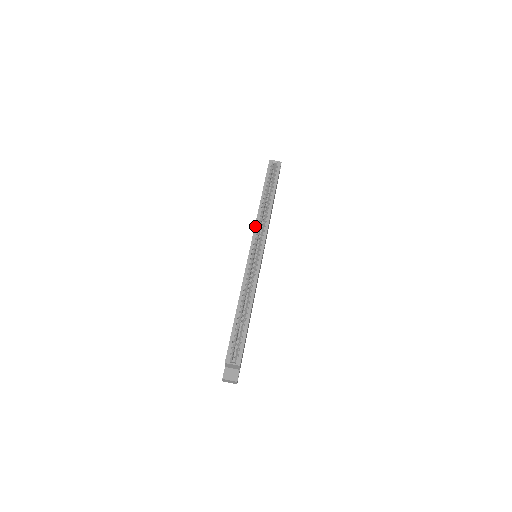
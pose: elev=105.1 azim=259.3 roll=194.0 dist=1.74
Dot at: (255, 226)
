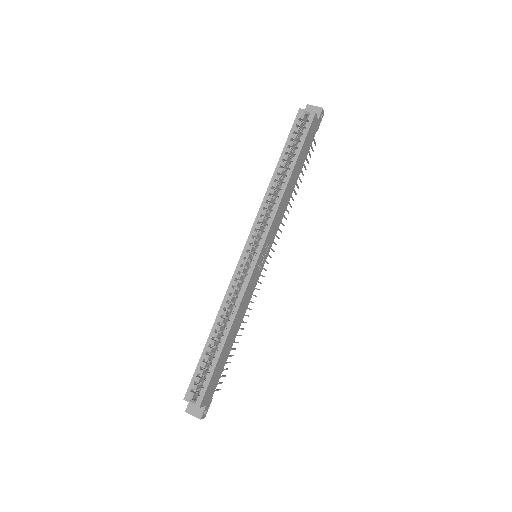
Dot at: (256, 217)
